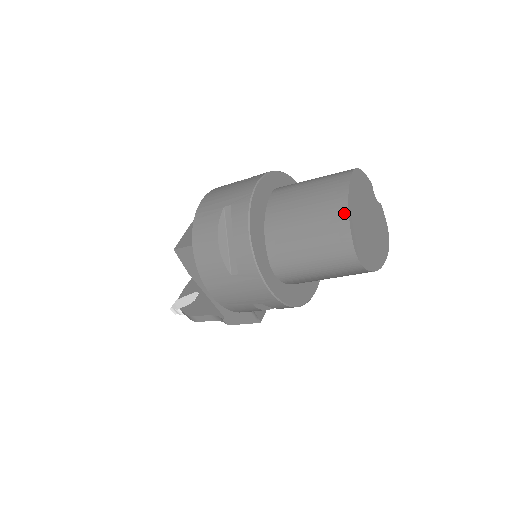
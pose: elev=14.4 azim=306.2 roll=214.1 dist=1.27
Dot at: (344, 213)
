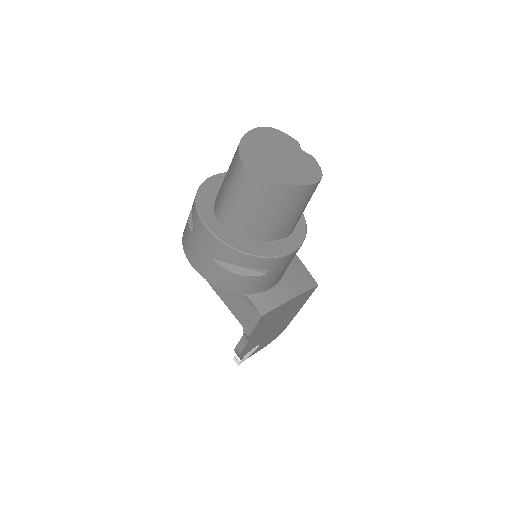
Dot at: occluded
